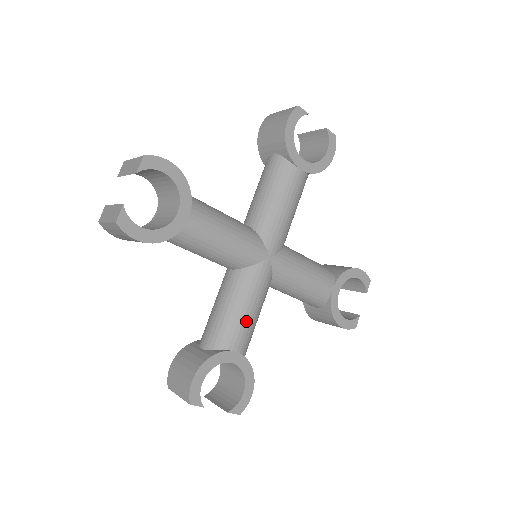
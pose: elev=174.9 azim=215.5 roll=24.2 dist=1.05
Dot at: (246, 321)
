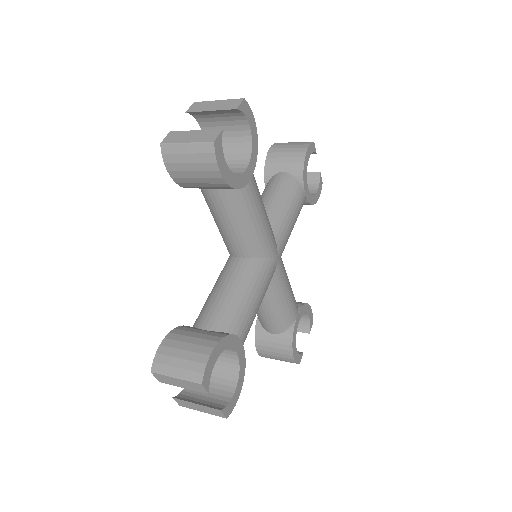
Dot at: (253, 311)
